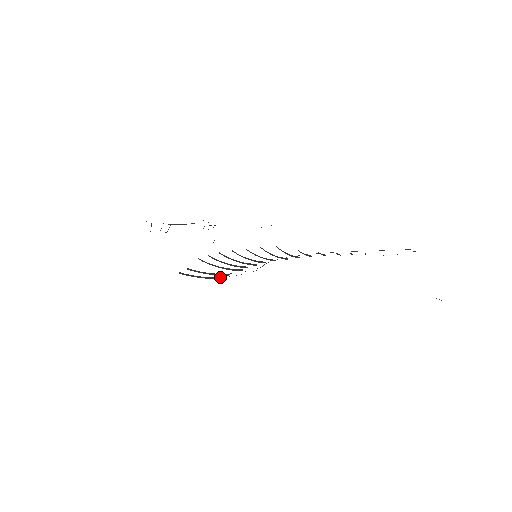
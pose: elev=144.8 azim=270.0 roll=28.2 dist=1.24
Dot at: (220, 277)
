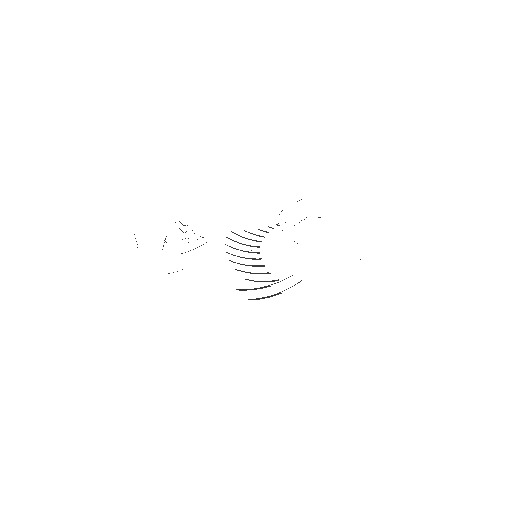
Dot at: (277, 294)
